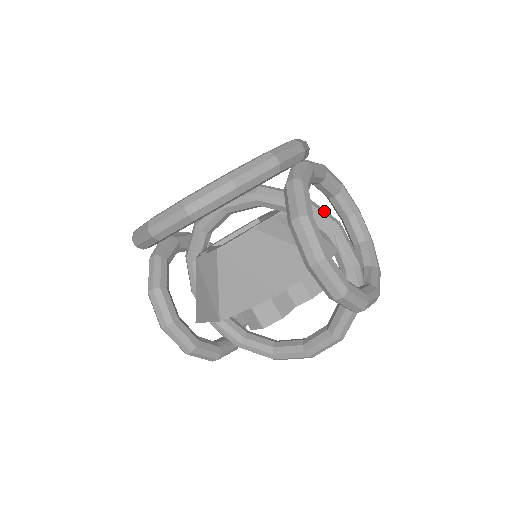
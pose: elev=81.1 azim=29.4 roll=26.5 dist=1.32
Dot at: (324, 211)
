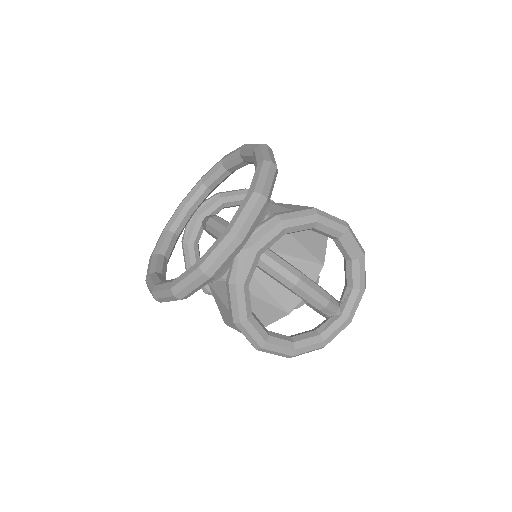
Dot at: (283, 271)
